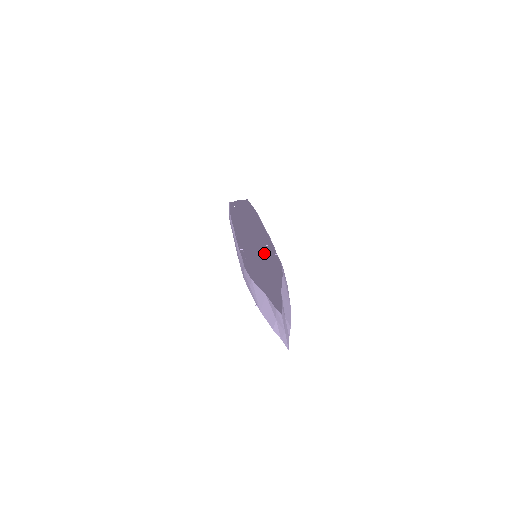
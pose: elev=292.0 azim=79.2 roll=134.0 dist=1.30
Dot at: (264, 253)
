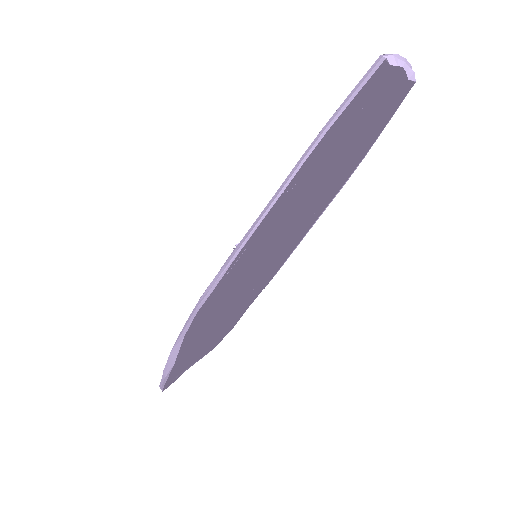
Dot at: (255, 277)
